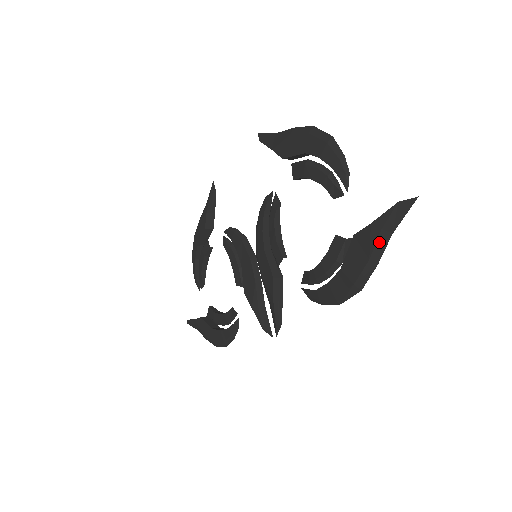
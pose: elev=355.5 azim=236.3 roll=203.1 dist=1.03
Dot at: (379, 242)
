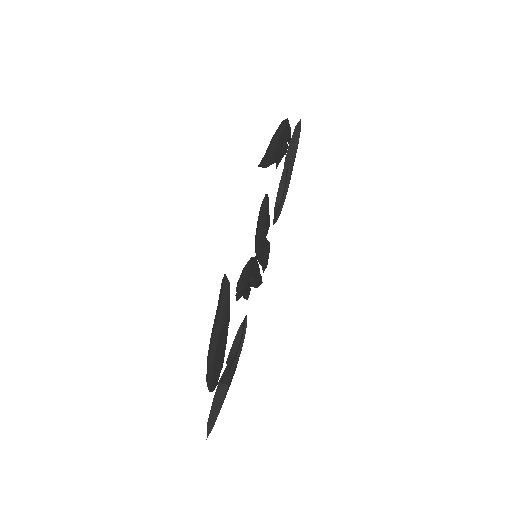
Dot at: occluded
